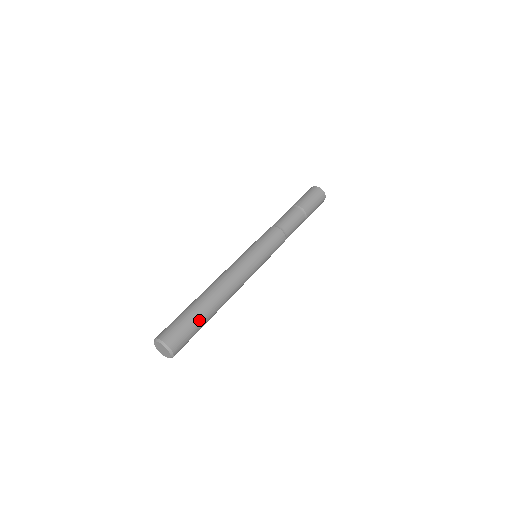
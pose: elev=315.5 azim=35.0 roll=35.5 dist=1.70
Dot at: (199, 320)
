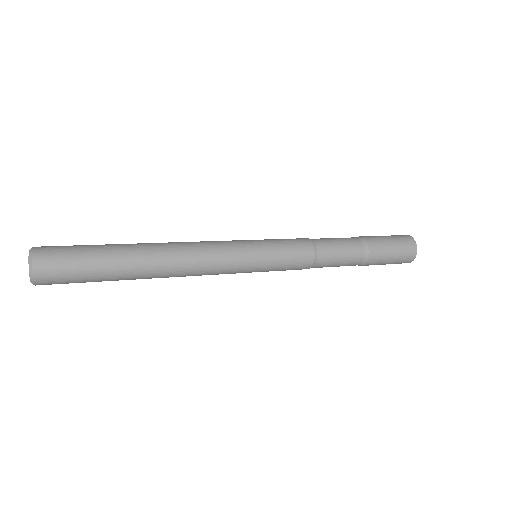
Dot at: (102, 255)
